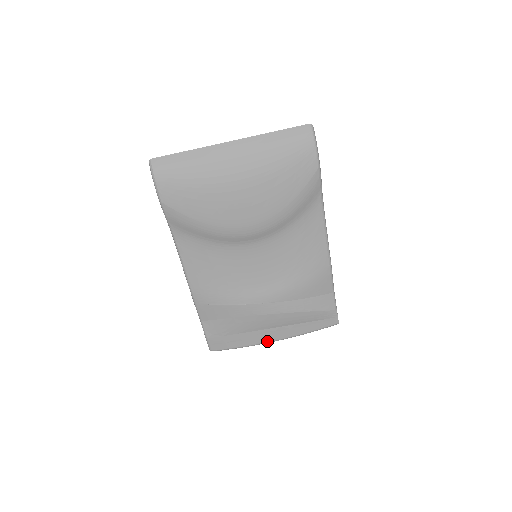
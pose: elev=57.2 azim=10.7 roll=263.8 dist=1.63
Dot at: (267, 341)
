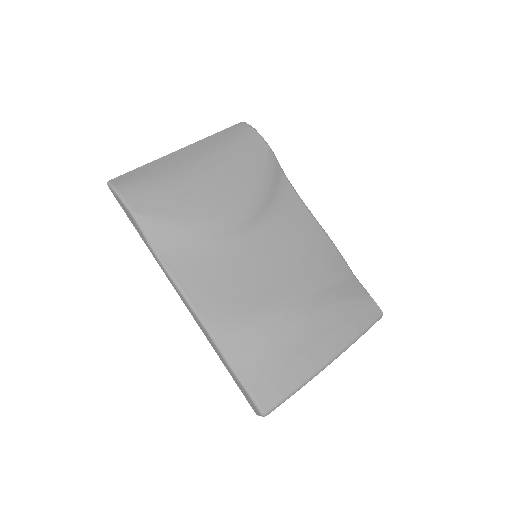
Dot at: (323, 363)
